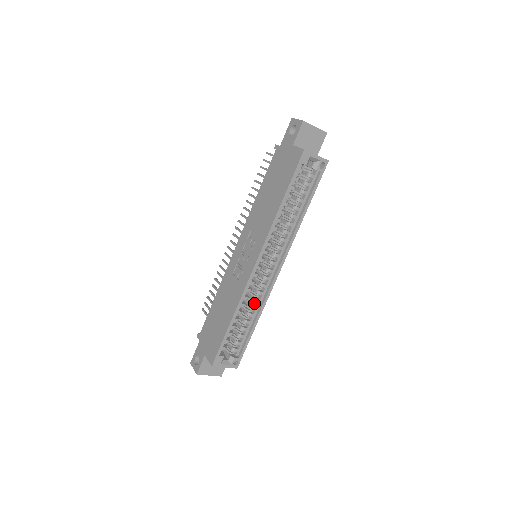
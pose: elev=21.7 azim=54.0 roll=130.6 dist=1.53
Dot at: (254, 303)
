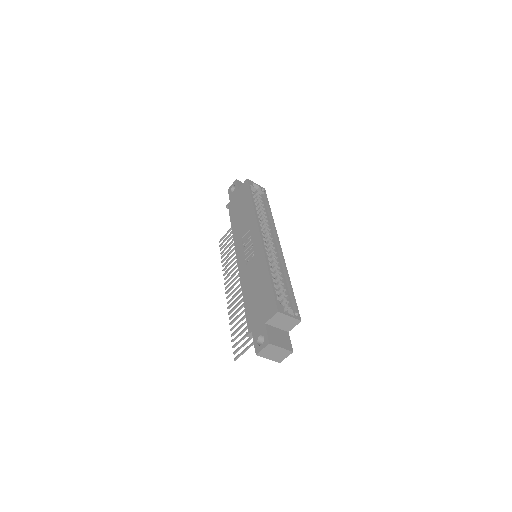
Dot at: (277, 269)
